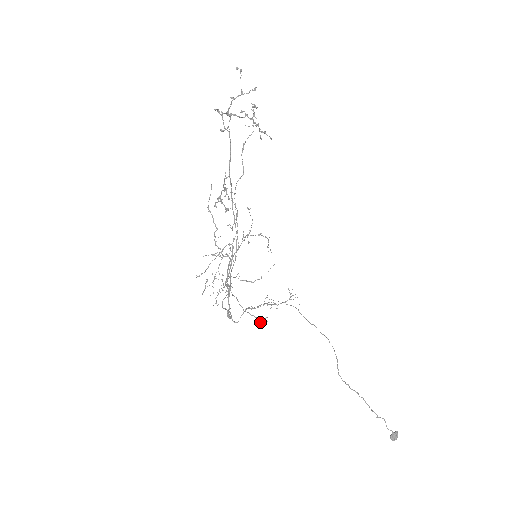
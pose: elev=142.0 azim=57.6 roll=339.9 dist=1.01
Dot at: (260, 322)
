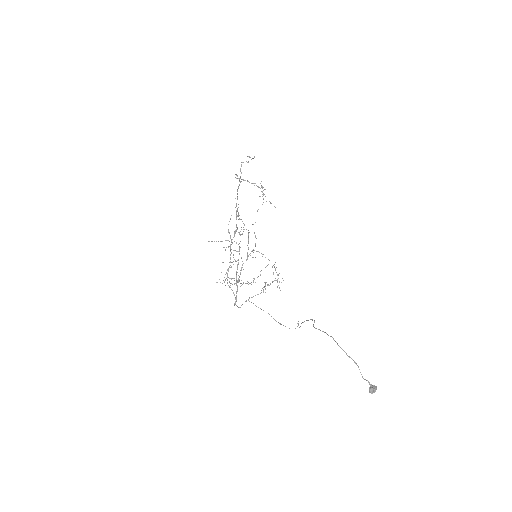
Dot at: (251, 284)
